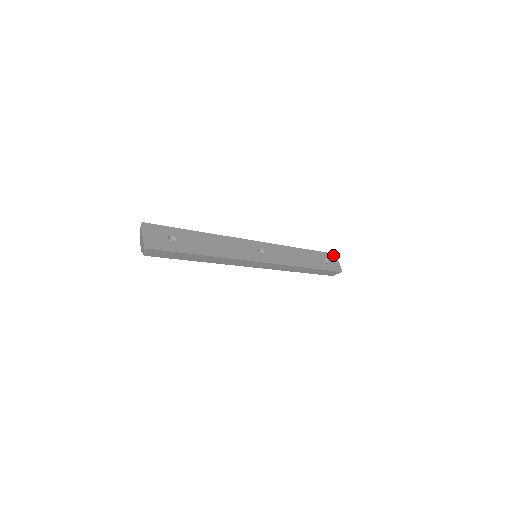
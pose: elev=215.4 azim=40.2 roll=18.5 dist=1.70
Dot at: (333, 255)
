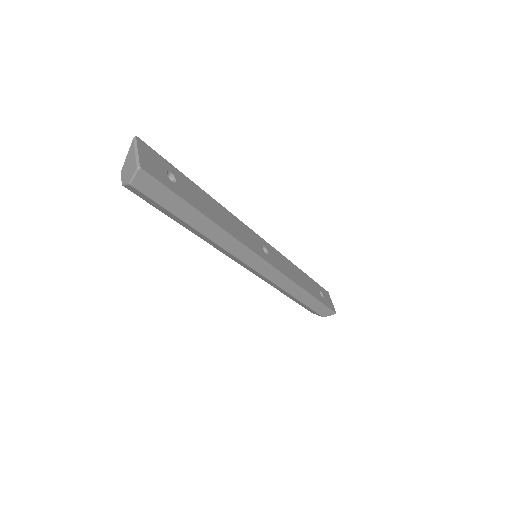
Dot at: (326, 292)
